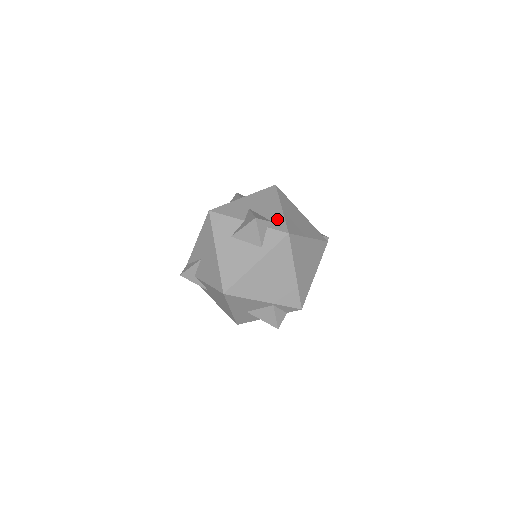
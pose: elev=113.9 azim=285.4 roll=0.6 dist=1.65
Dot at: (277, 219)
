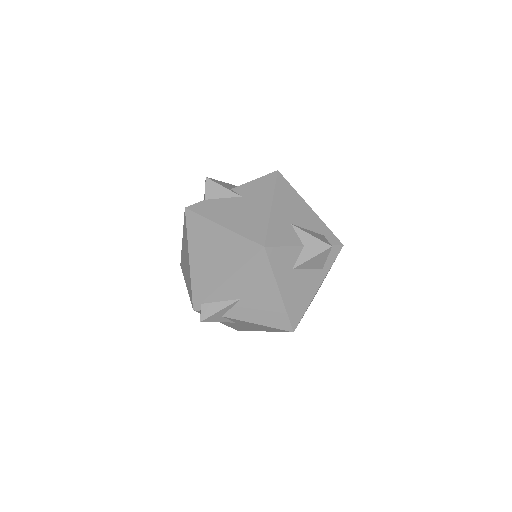
Dot at: (322, 229)
